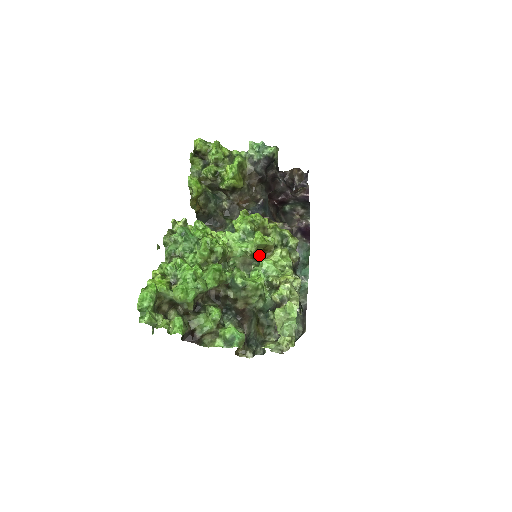
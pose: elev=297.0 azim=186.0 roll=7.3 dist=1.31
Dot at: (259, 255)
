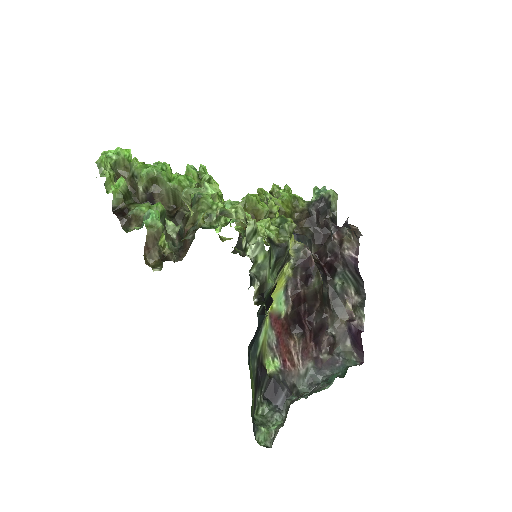
Dot at: occluded
